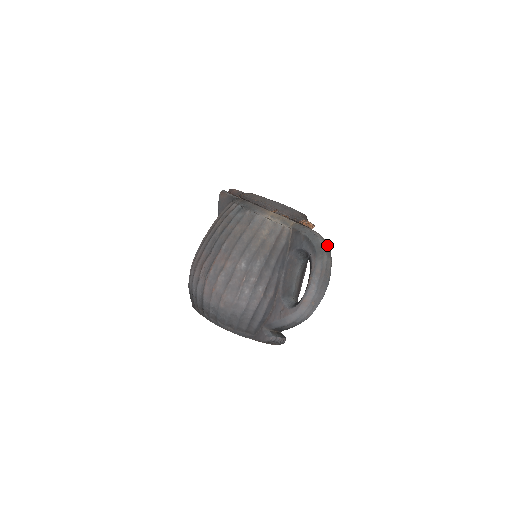
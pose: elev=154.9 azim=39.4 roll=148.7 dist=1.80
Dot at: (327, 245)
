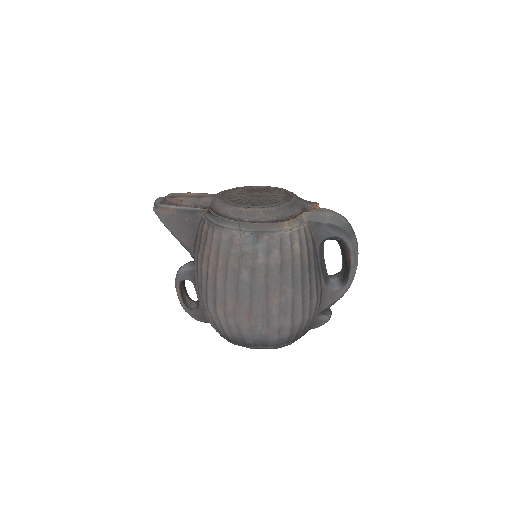
Dot at: (345, 218)
